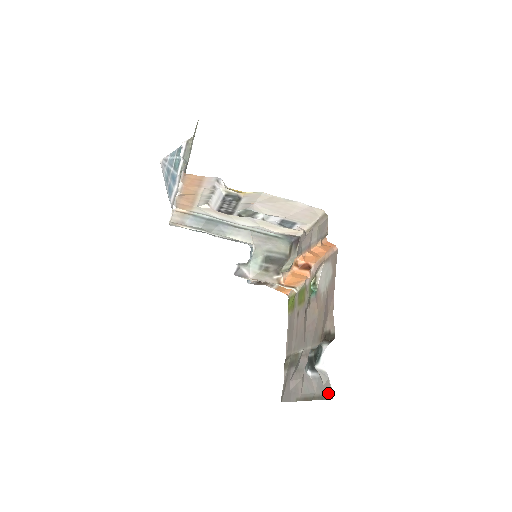
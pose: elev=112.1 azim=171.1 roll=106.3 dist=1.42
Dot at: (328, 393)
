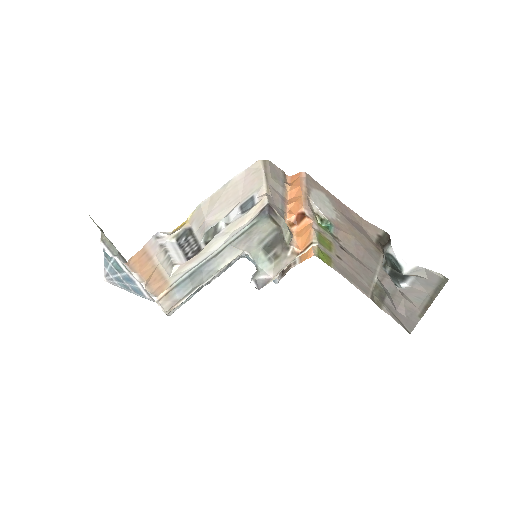
Dot at: (439, 280)
